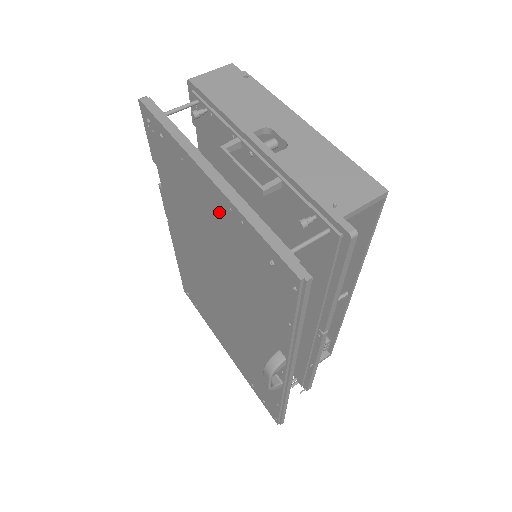
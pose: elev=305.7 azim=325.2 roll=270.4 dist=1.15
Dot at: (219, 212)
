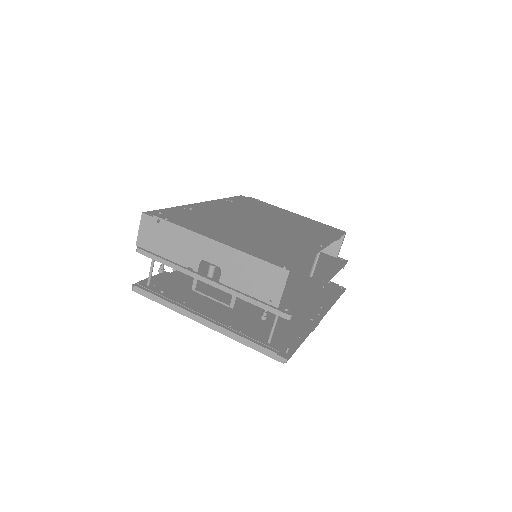
Dot at: occluded
